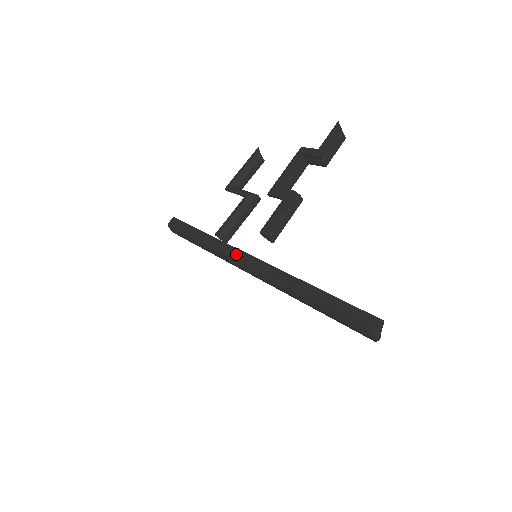
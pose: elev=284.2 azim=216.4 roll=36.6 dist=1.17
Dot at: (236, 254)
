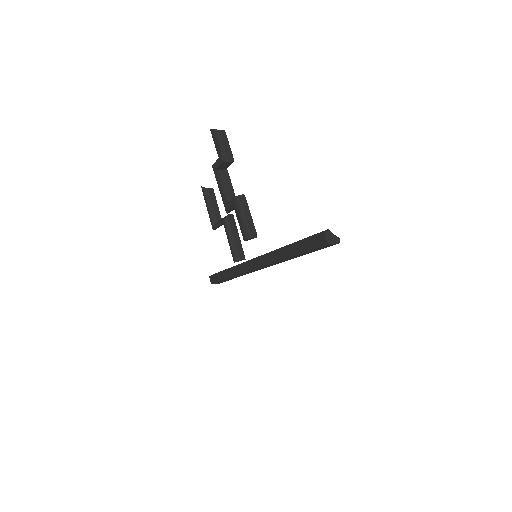
Dot at: (247, 267)
